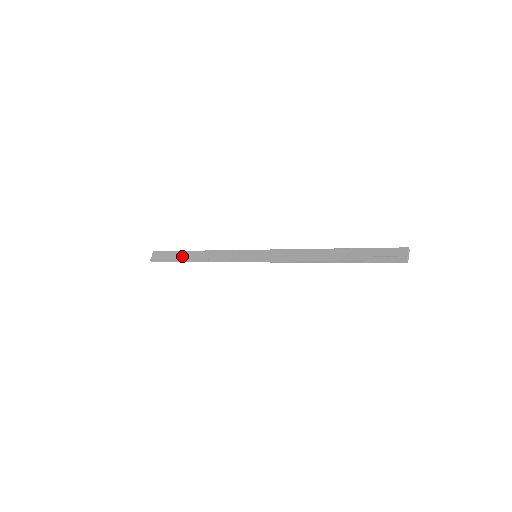
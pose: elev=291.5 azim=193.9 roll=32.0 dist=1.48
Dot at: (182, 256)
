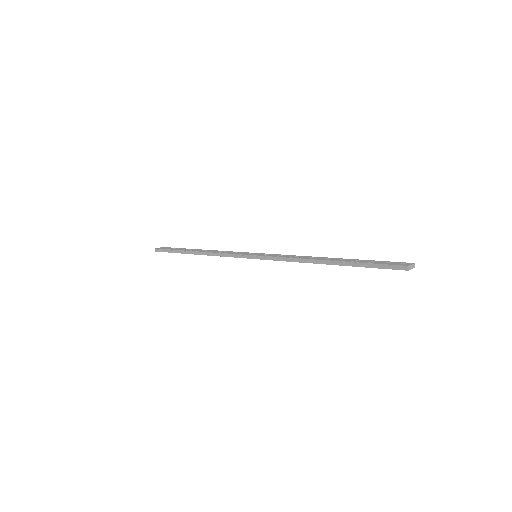
Dot at: (187, 249)
